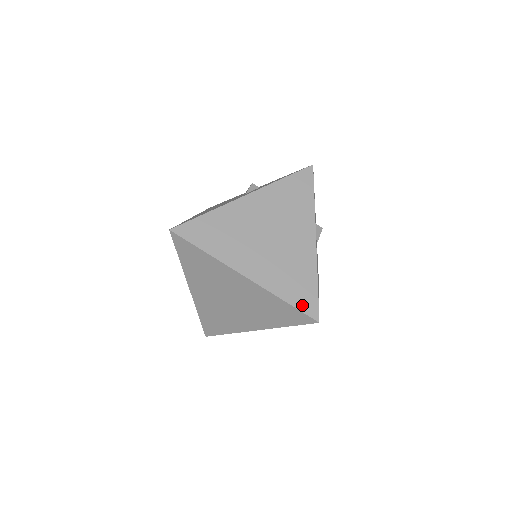
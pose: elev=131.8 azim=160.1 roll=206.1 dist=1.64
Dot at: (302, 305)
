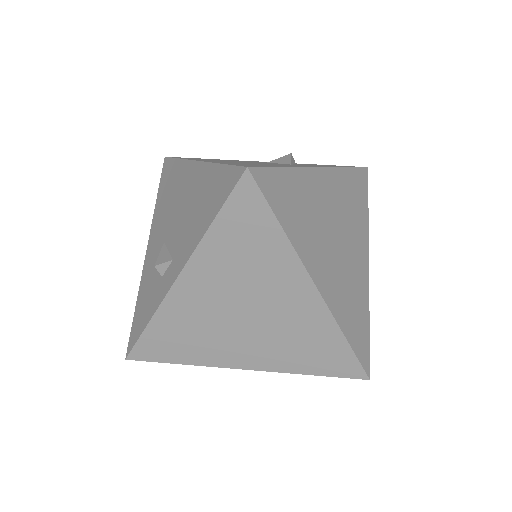
Dot at: (359, 351)
